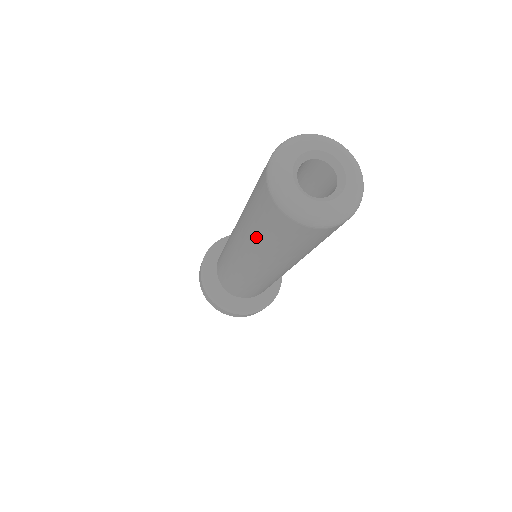
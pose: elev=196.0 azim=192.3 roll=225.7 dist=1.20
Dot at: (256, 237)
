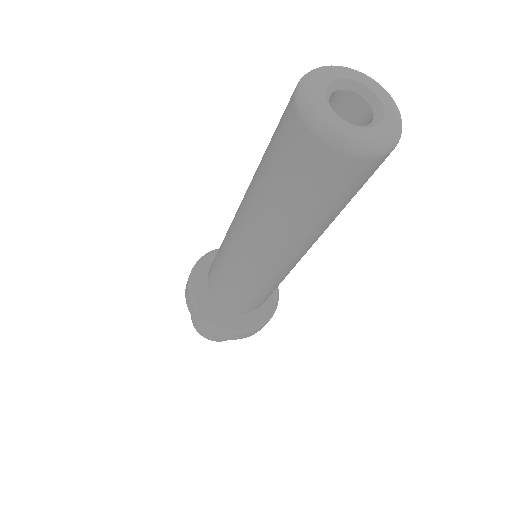
Dot at: (273, 198)
